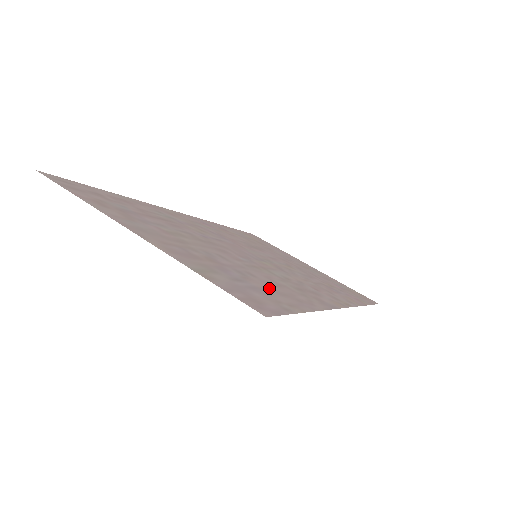
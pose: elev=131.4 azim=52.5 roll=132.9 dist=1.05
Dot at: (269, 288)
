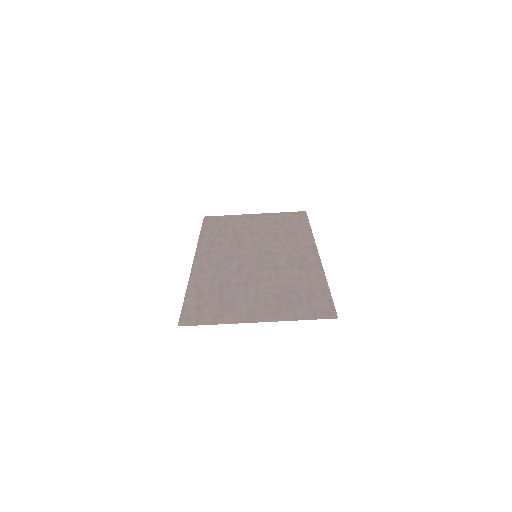
Dot at: (306, 289)
